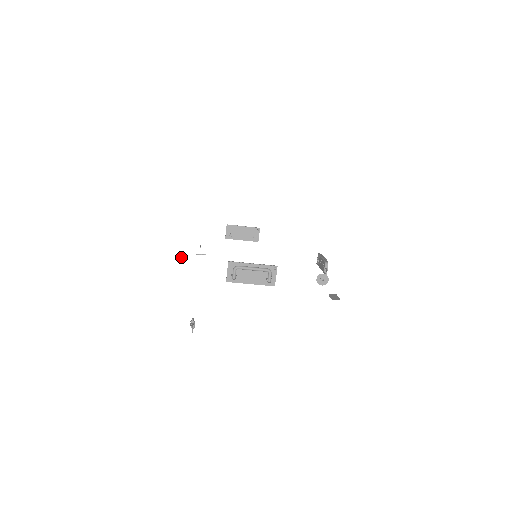
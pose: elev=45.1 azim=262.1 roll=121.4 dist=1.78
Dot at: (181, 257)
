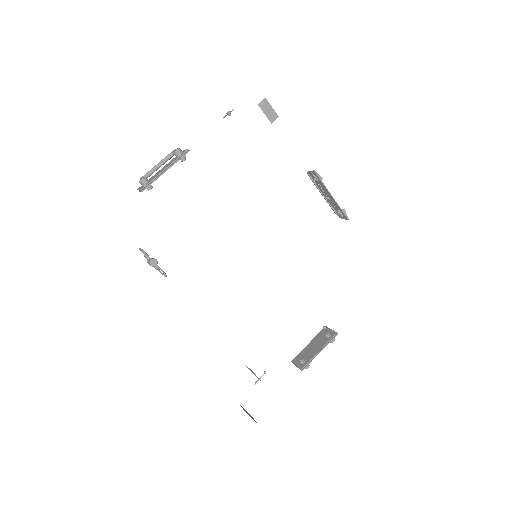
Dot at: occluded
